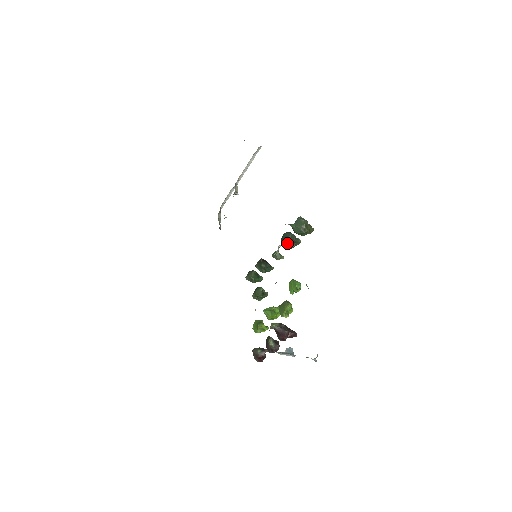
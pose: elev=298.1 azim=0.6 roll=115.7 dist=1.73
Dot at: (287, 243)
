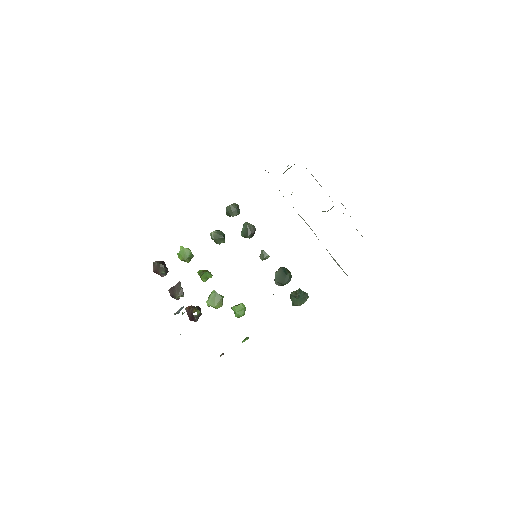
Dot at: (279, 283)
